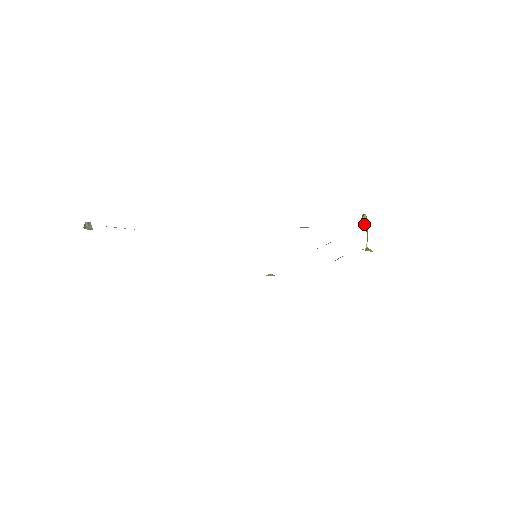
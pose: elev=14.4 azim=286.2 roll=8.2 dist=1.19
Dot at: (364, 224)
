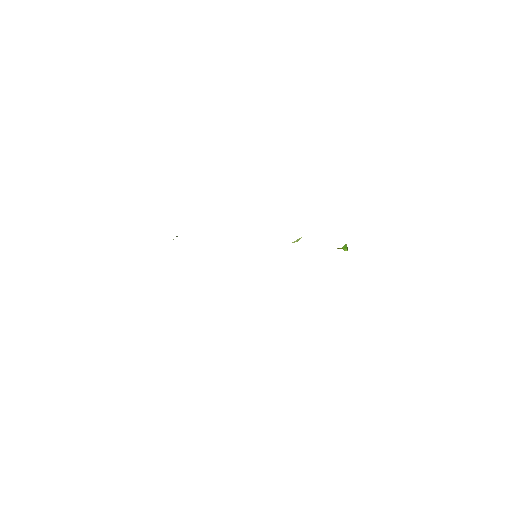
Dot at: (343, 247)
